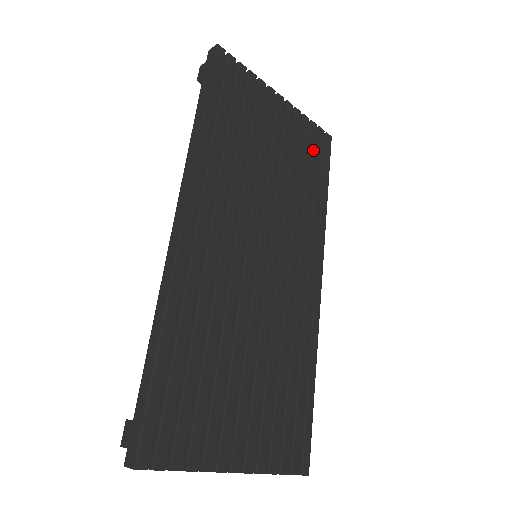
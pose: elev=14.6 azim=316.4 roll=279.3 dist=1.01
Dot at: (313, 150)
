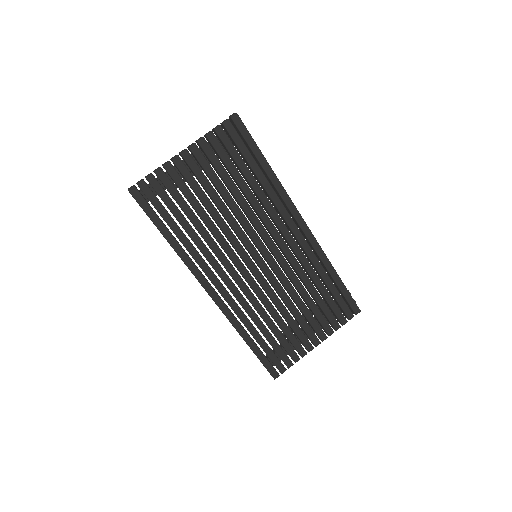
Dot at: (233, 150)
